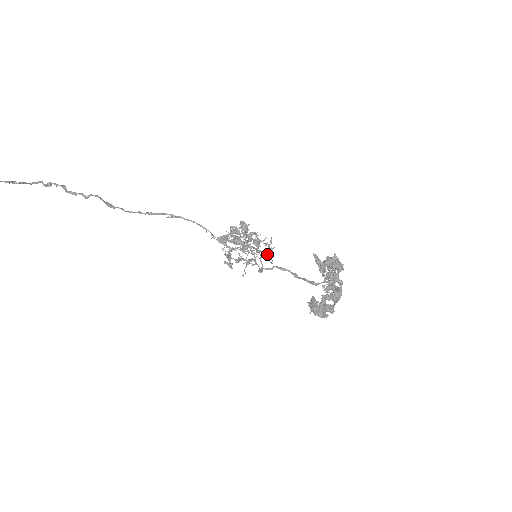
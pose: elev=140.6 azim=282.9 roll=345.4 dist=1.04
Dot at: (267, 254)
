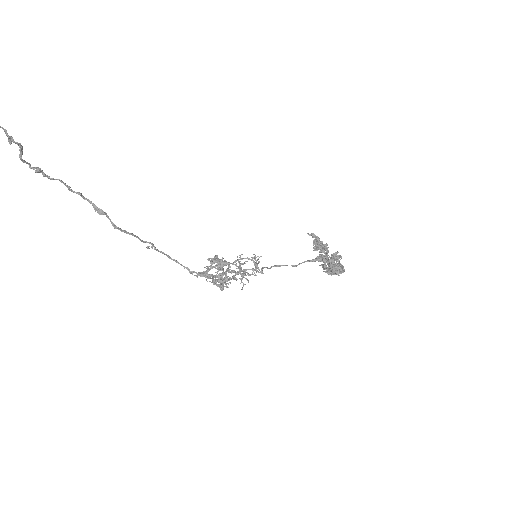
Dot at: occluded
